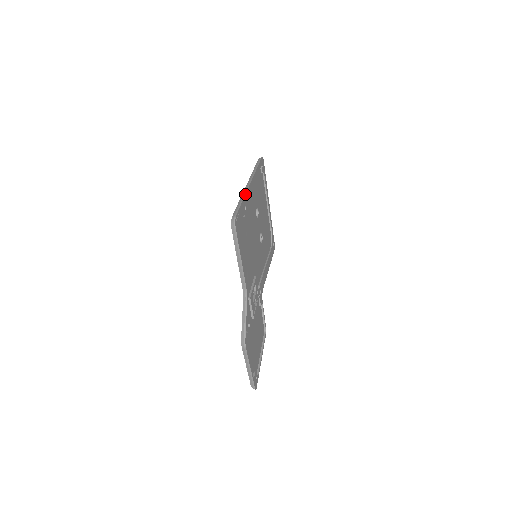
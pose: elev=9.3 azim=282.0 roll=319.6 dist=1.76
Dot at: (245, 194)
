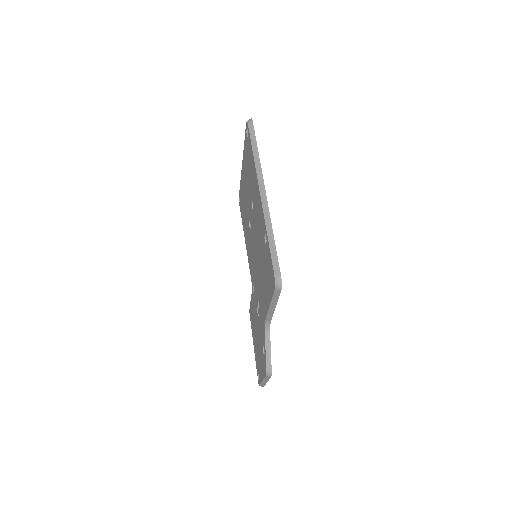
Dot at: occluded
